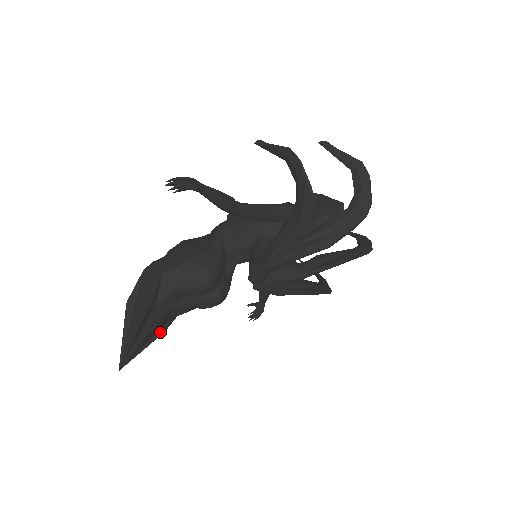
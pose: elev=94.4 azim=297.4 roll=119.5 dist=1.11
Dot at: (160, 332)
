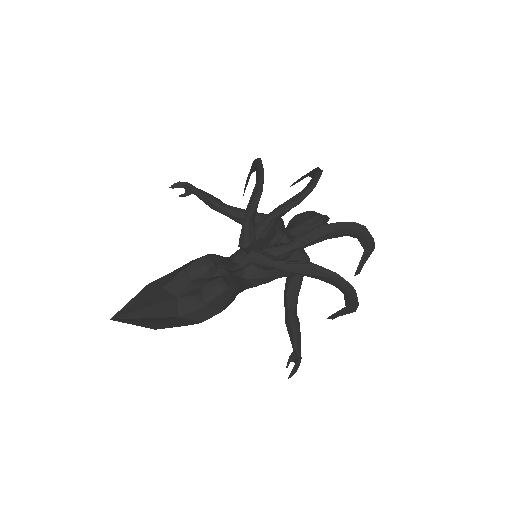
Dot at: (164, 319)
